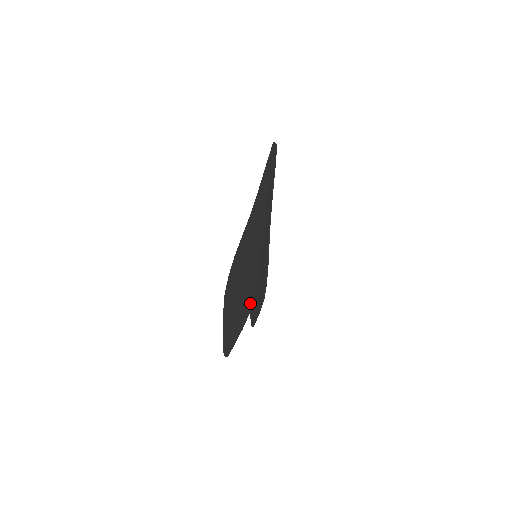
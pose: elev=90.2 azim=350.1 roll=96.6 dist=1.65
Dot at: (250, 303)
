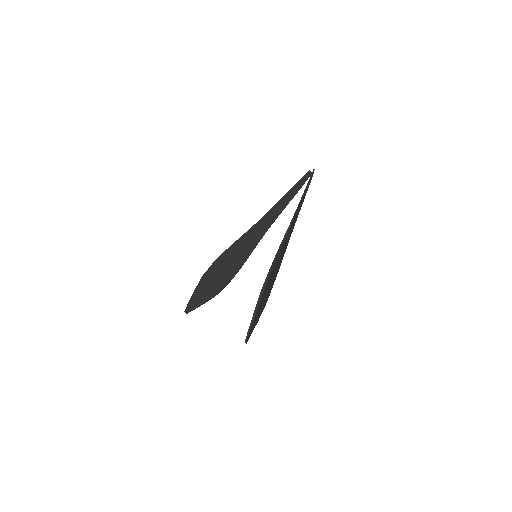
Dot at: (266, 301)
